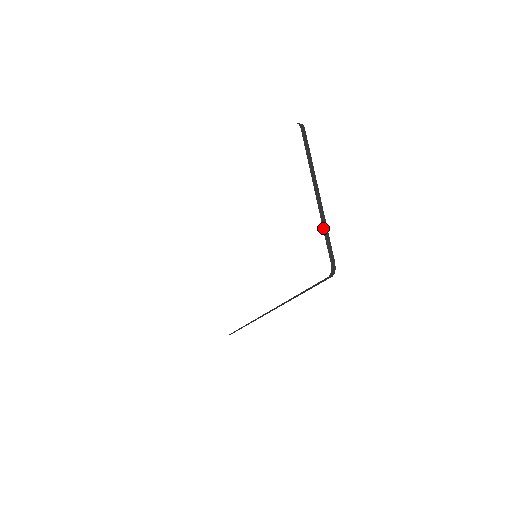
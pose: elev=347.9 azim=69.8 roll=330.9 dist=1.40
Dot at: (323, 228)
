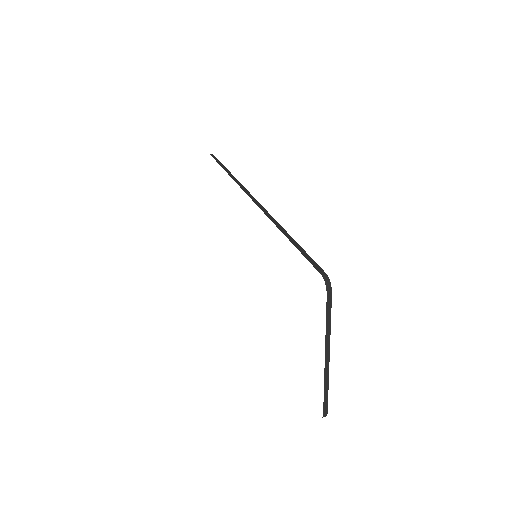
Dot at: (324, 389)
